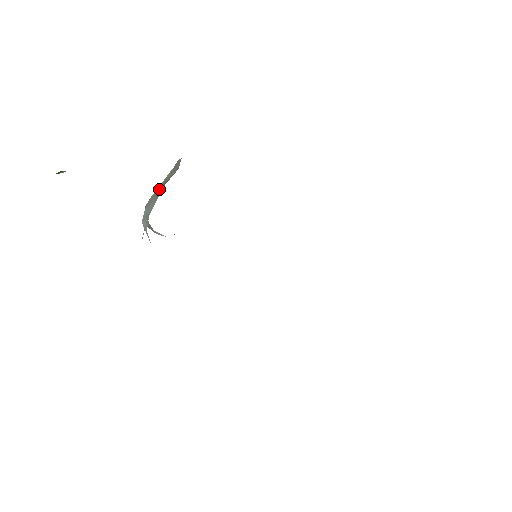
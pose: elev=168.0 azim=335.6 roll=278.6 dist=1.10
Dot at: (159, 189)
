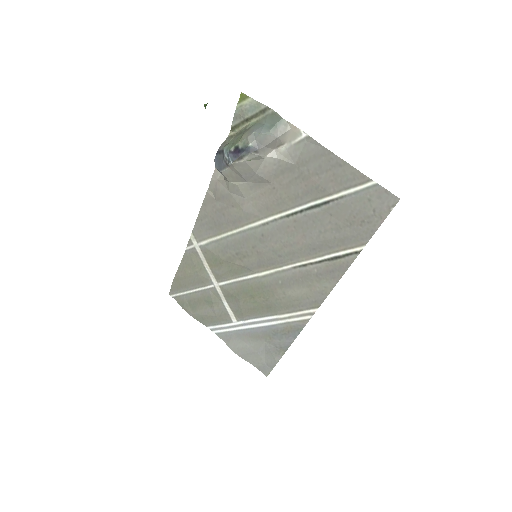
Dot at: (244, 132)
